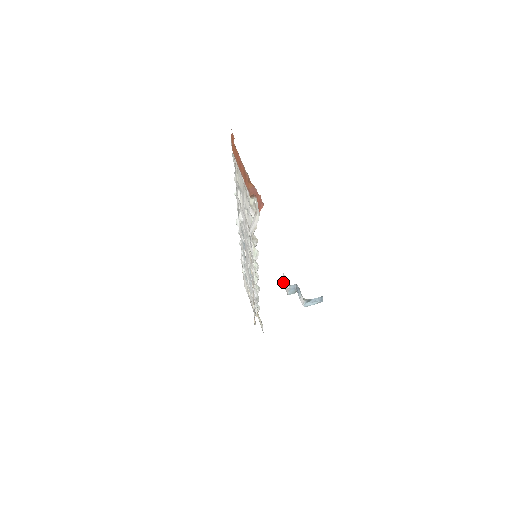
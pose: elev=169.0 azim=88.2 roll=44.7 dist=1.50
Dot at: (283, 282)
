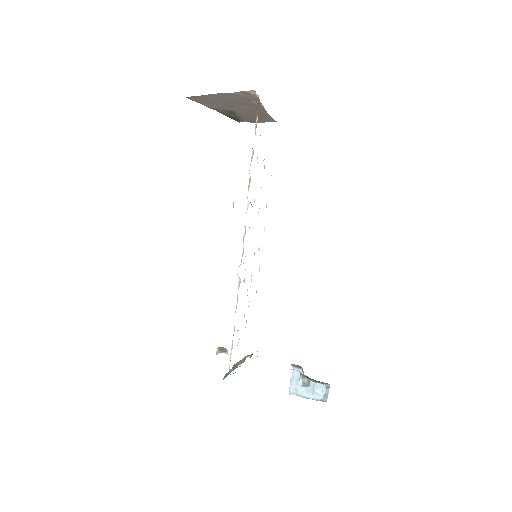
Dot at: occluded
